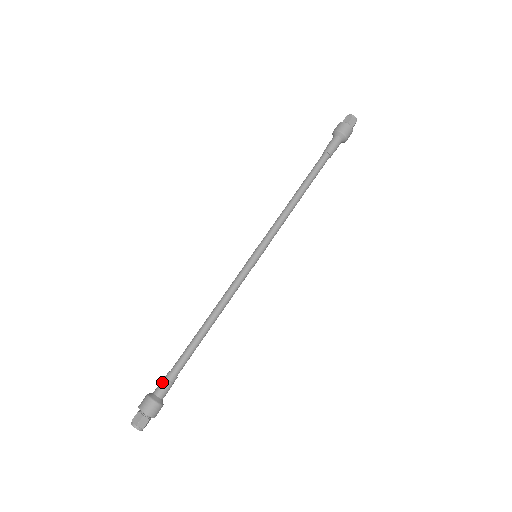
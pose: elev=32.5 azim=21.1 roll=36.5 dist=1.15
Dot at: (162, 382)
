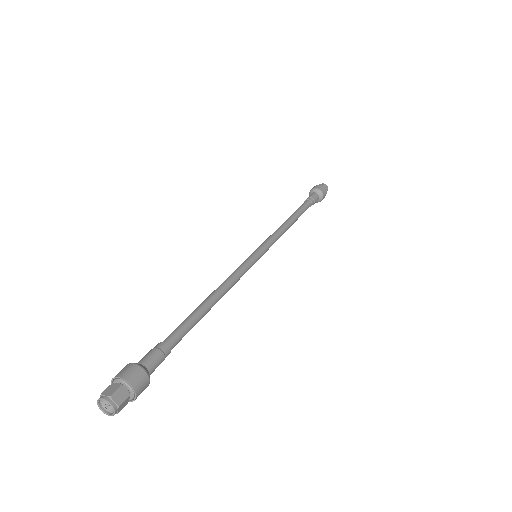
Dot at: (150, 351)
